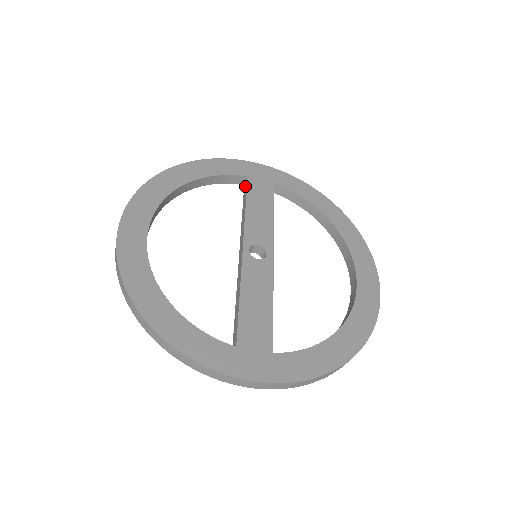
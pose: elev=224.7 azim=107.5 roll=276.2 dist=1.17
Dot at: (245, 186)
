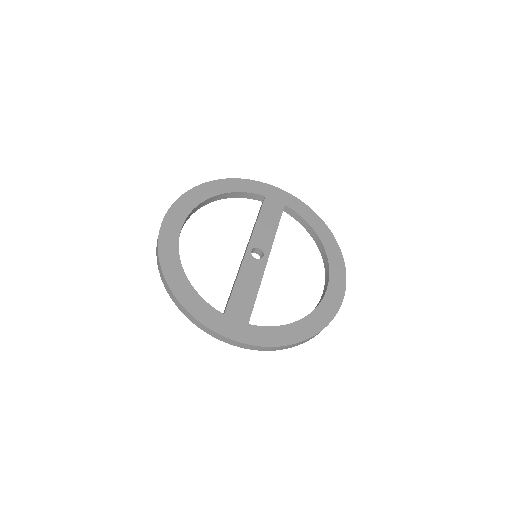
Dot at: (262, 203)
